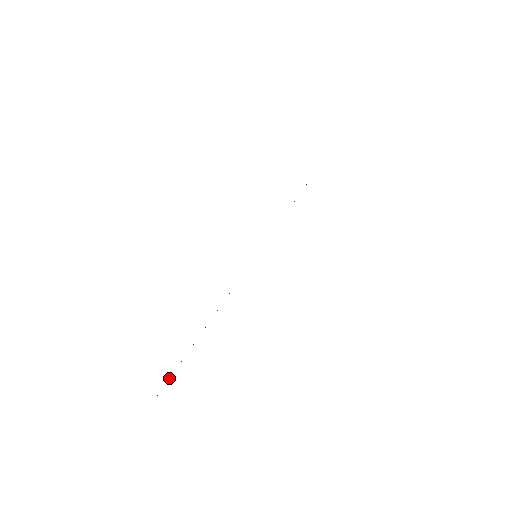
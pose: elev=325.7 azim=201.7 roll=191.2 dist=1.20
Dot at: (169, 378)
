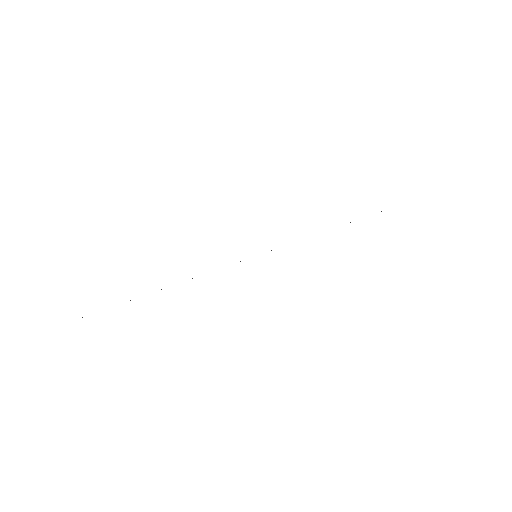
Dot at: occluded
